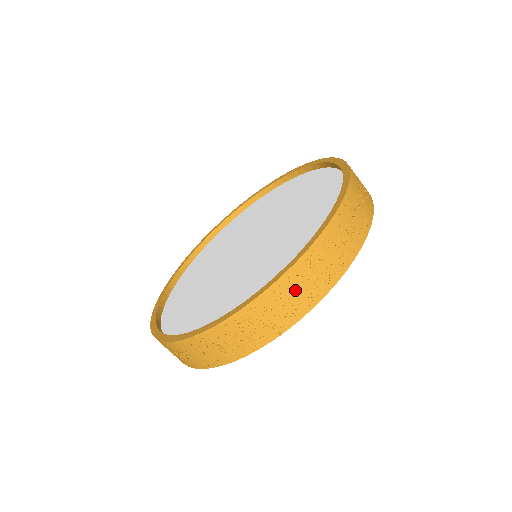
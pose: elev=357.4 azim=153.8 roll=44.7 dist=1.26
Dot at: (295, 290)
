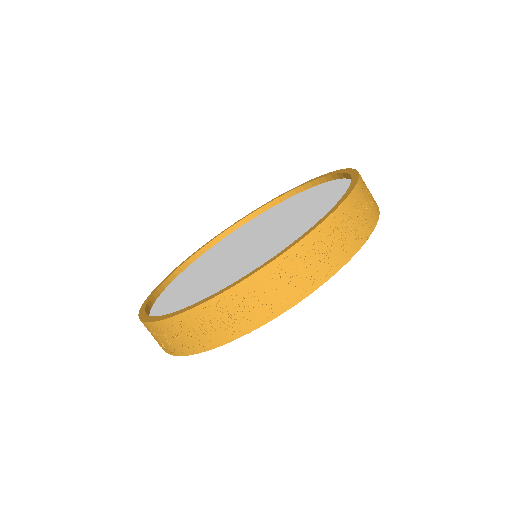
Dot at: (154, 335)
